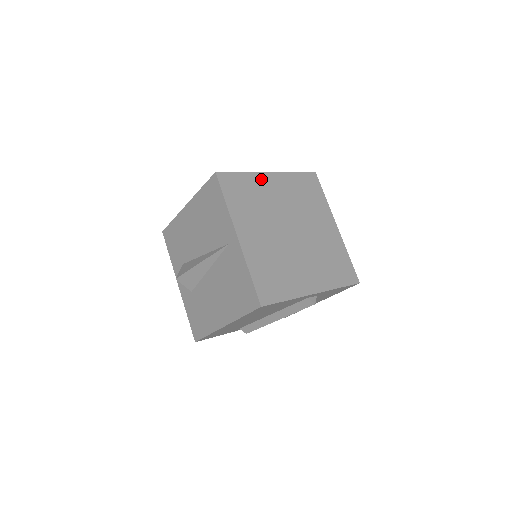
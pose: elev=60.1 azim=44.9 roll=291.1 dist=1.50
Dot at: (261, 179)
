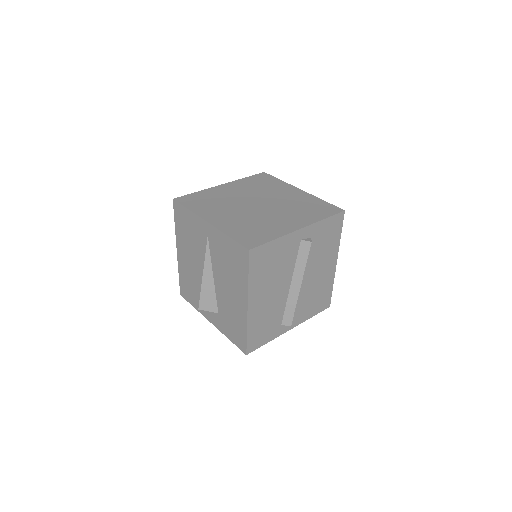
Dot at: (215, 190)
